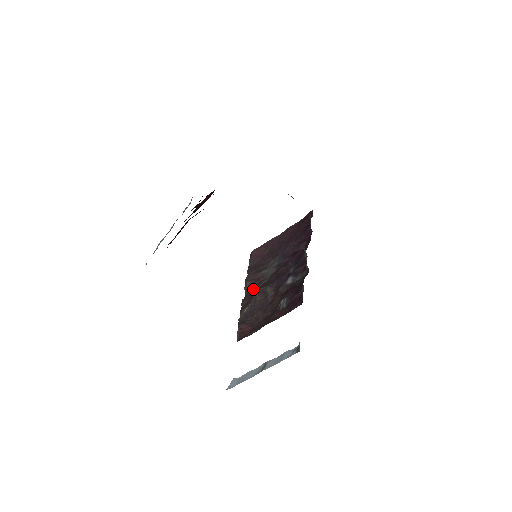
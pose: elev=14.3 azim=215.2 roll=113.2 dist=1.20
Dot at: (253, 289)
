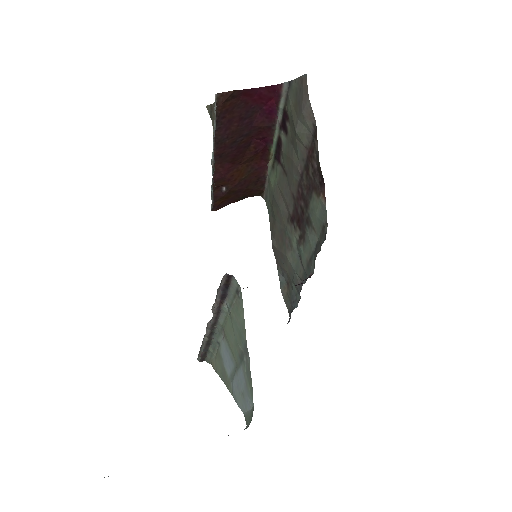
Dot at: occluded
